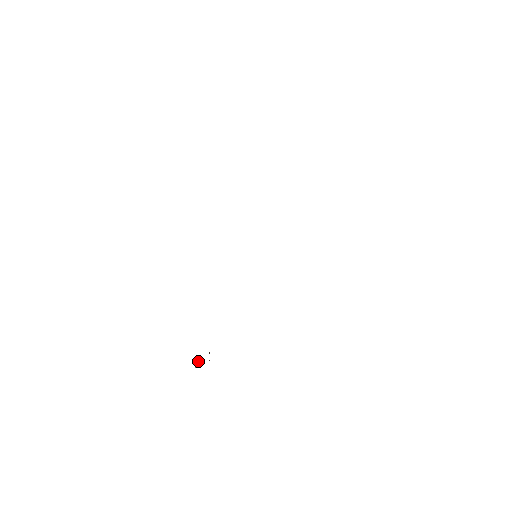
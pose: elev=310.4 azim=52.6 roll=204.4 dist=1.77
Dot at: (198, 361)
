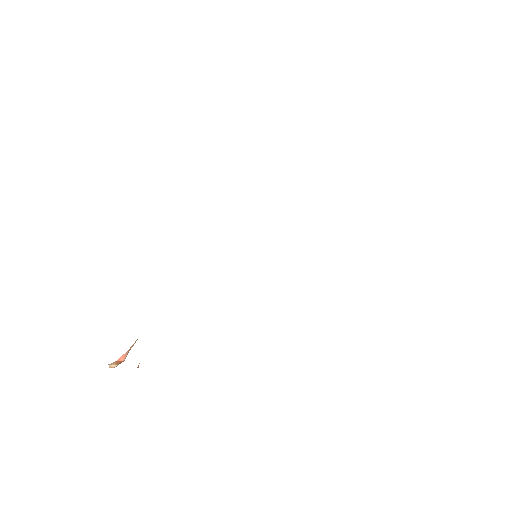
Dot at: (122, 359)
